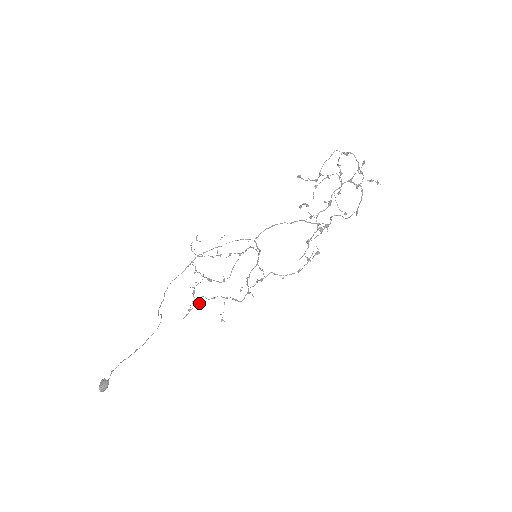
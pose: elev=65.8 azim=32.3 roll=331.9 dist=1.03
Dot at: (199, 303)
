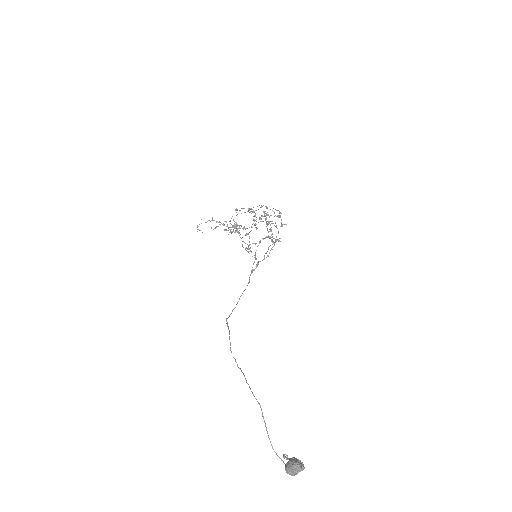
Dot at: occluded
